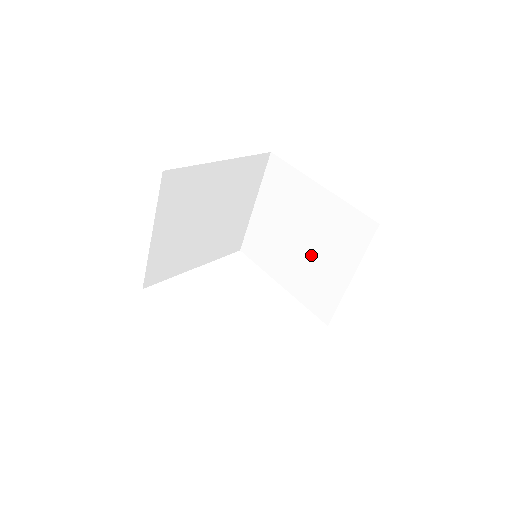
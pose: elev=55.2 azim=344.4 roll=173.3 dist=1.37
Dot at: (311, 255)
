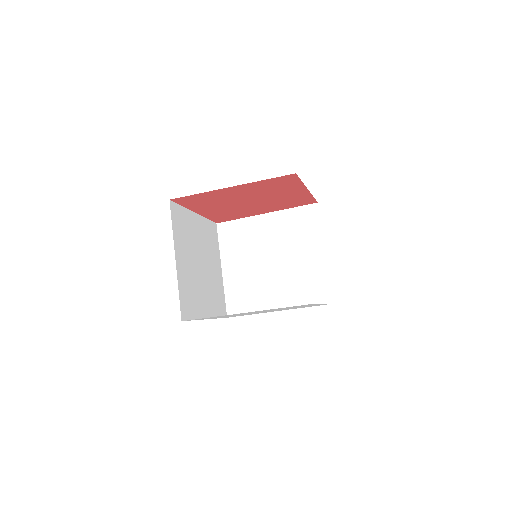
Dot at: (287, 264)
